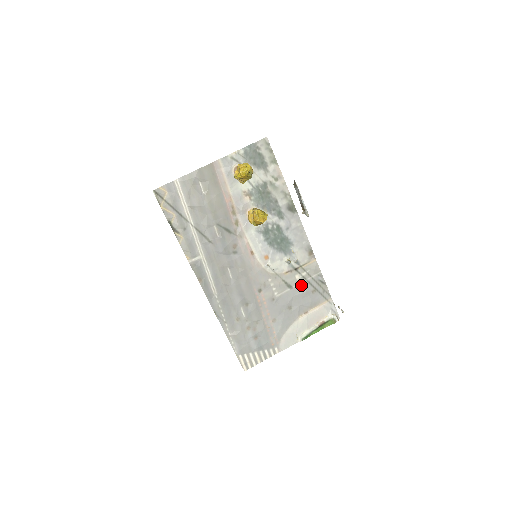
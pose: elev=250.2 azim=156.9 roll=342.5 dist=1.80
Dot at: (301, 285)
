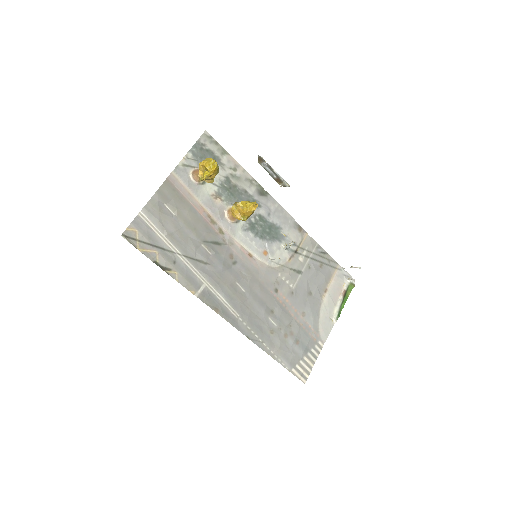
Dot at: (308, 265)
